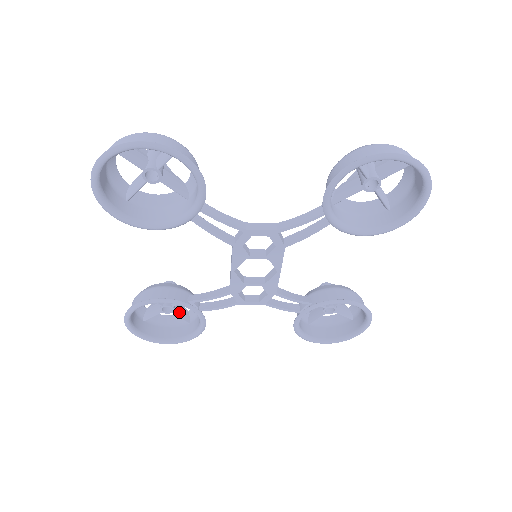
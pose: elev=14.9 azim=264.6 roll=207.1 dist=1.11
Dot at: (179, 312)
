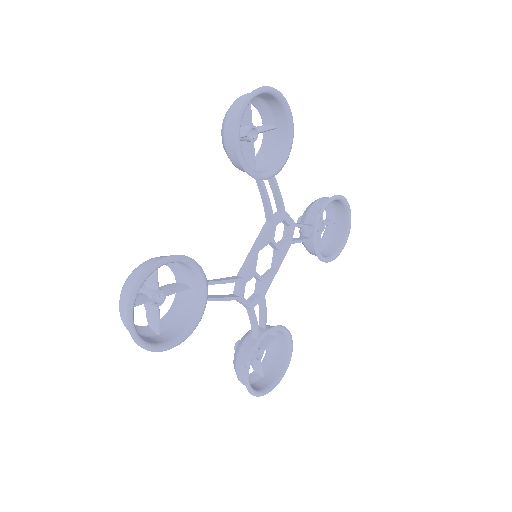
Dot at: (158, 313)
